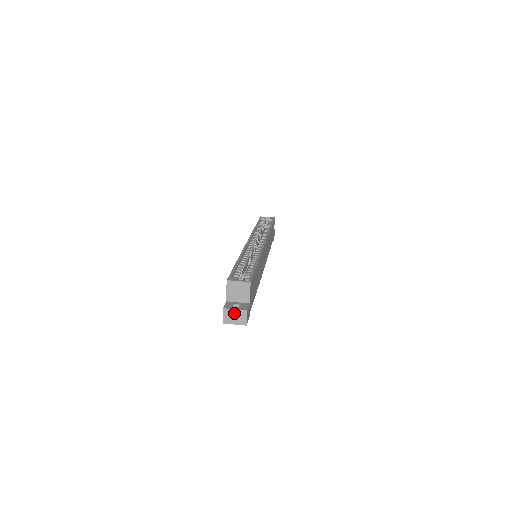
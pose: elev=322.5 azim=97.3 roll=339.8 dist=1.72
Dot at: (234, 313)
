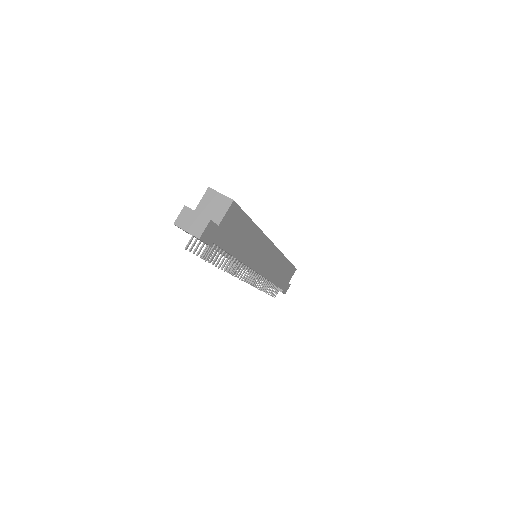
Dot at: (194, 217)
